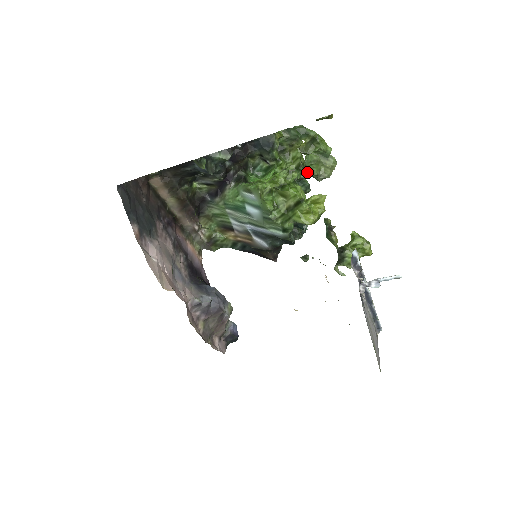
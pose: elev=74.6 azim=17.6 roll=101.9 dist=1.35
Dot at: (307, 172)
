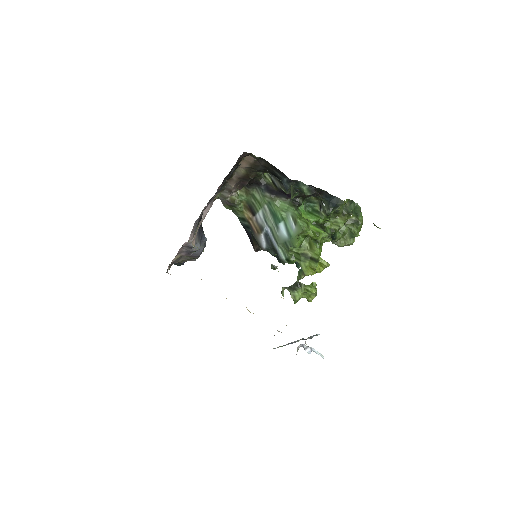
Dot at: (334, 237)
